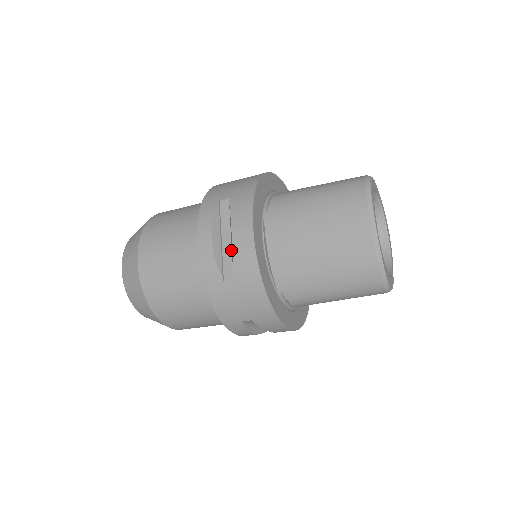
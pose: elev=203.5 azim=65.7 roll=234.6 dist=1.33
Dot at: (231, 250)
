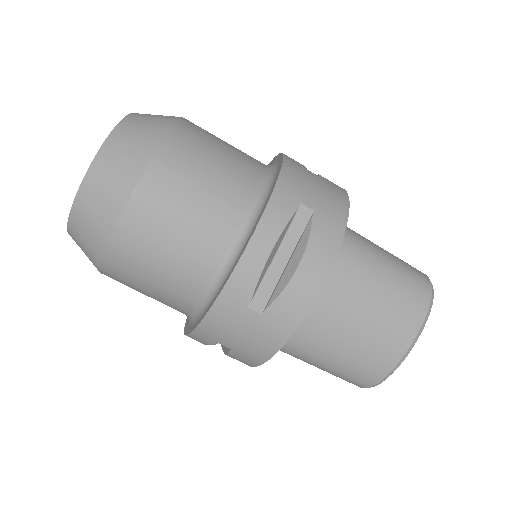
Dot at: (279, 276)
